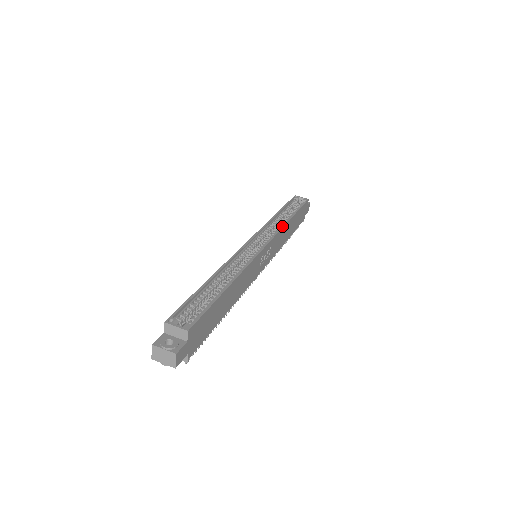
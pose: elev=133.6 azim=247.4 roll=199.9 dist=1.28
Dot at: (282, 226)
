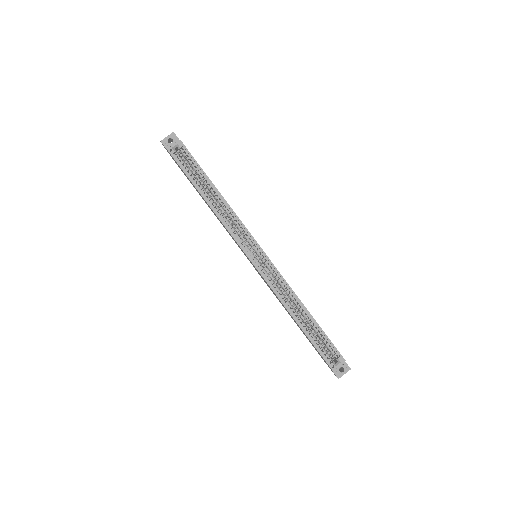
Dot at: (235, 215)
